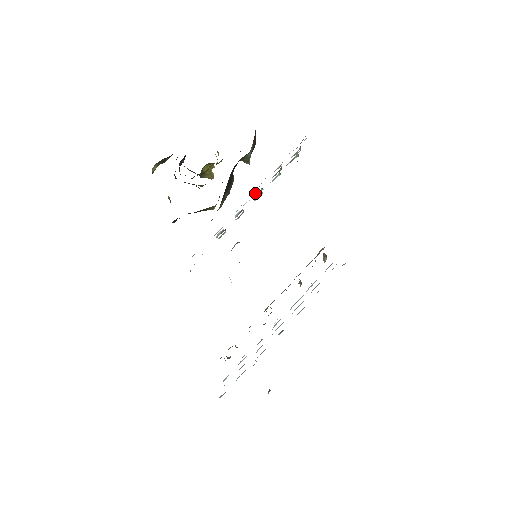
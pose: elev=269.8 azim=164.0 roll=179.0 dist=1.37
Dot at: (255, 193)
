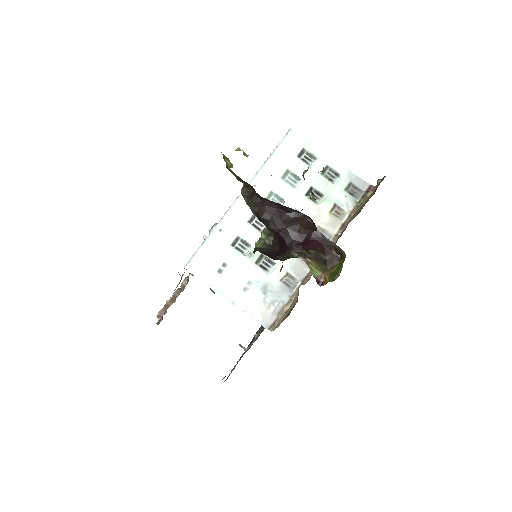
Dot at: occluded
